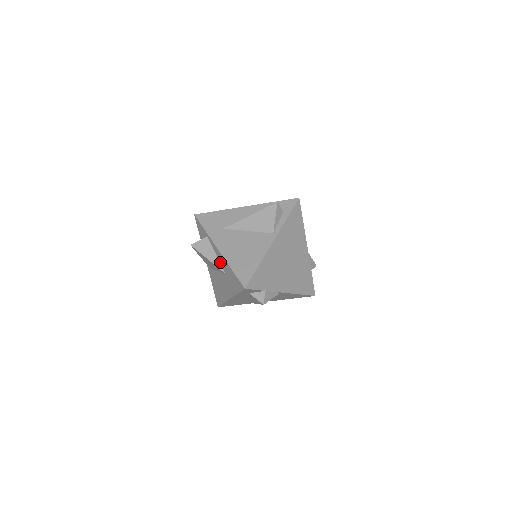
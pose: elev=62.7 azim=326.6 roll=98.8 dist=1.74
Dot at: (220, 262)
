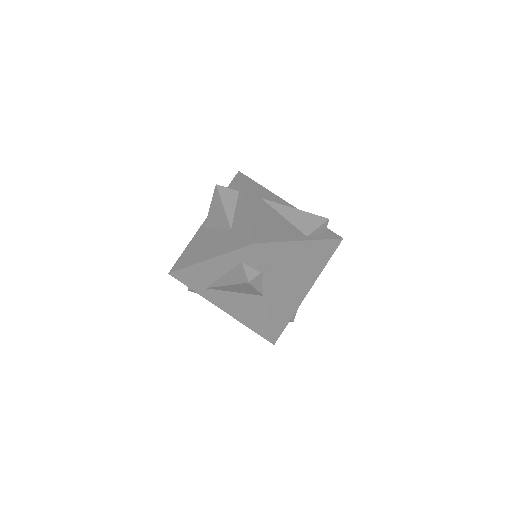
Dot at: (235, 217)
